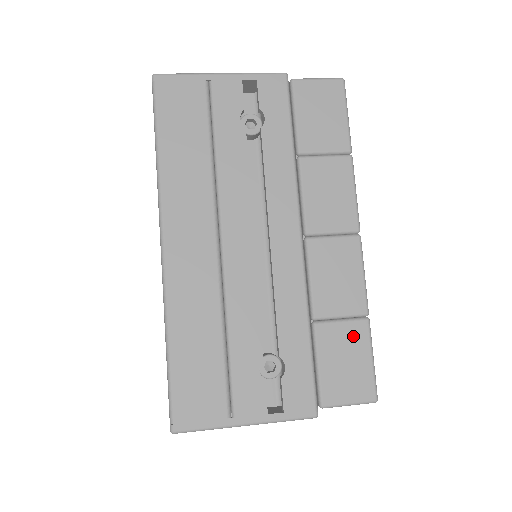
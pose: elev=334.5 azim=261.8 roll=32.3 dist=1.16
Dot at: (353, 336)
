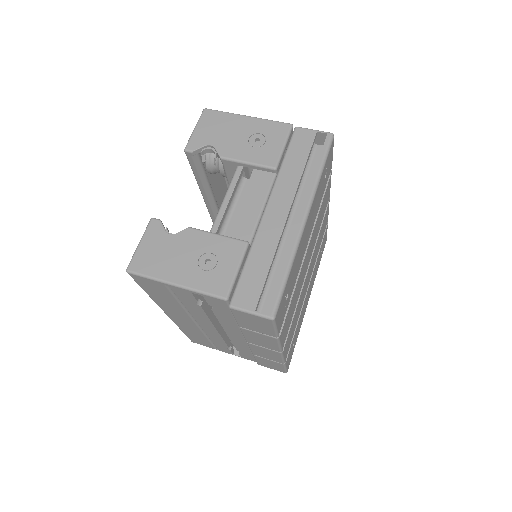
Dot at: (274, 363)
